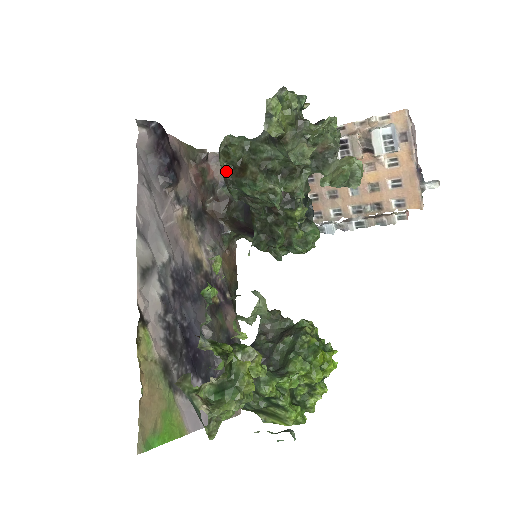
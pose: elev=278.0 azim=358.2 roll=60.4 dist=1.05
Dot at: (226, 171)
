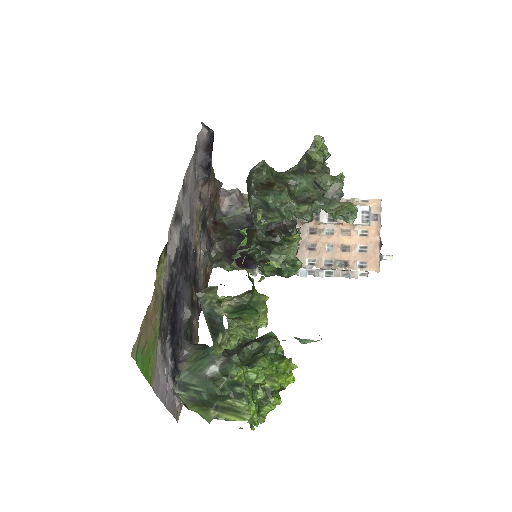
Dot at: (255, 184)
